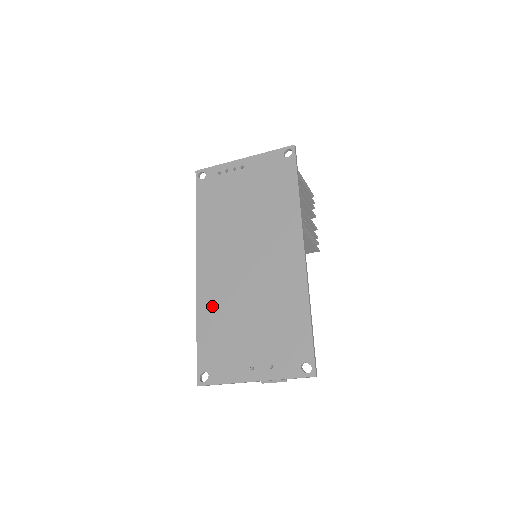
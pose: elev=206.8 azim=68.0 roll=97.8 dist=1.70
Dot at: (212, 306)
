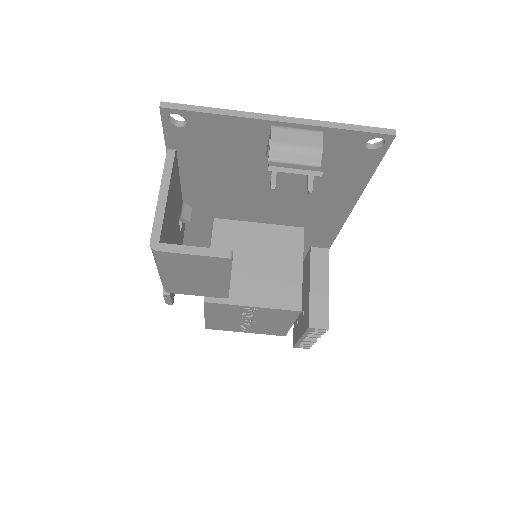
Dot at: occluded
